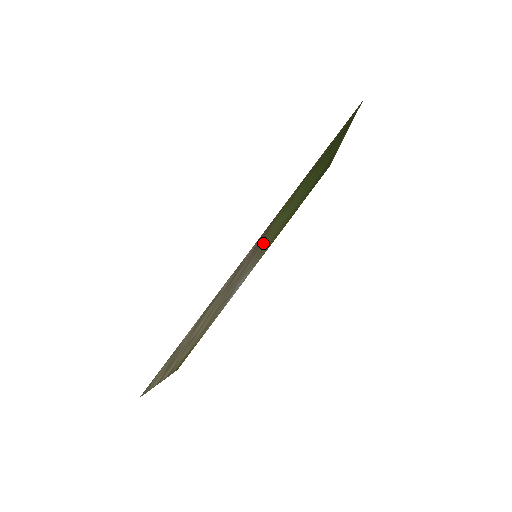
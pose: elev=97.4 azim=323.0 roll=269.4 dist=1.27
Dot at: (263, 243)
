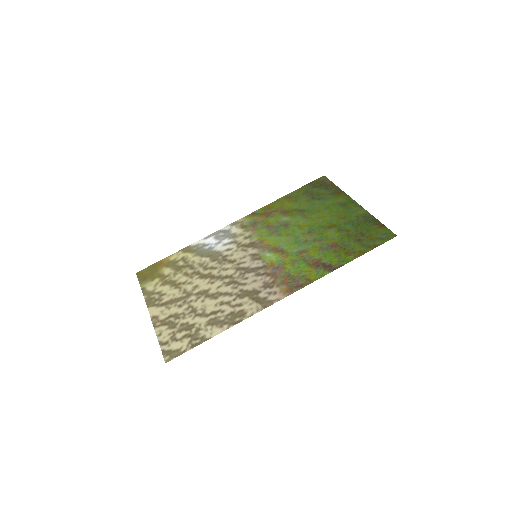
Dot at: (270, 259)
